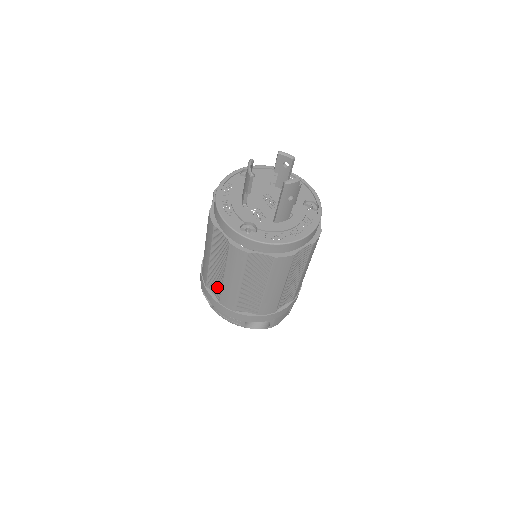
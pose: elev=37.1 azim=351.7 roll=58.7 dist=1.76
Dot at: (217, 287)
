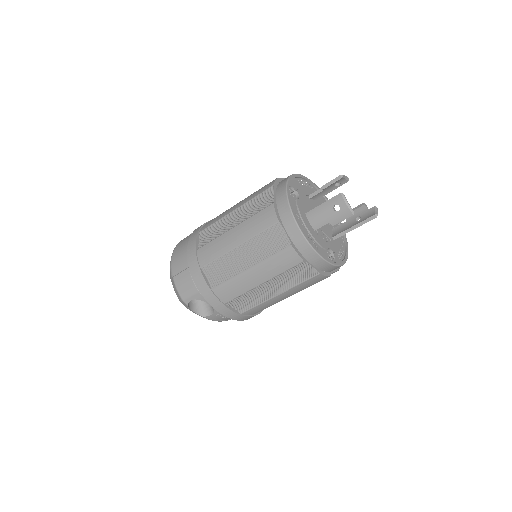
Dot at: (249, 303)
